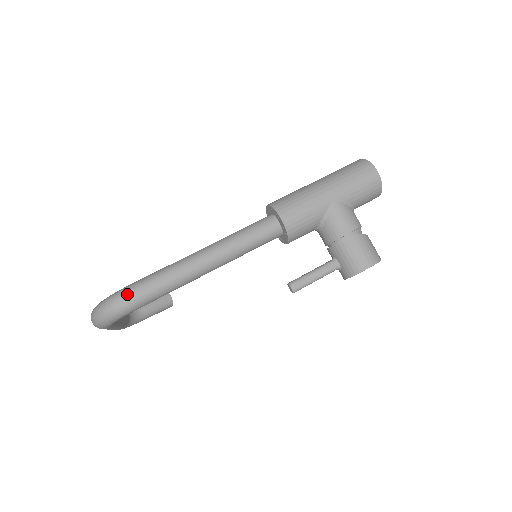
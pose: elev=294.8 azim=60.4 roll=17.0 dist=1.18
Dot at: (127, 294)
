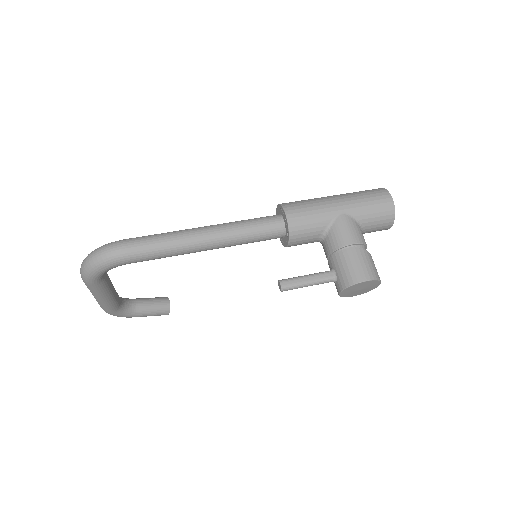
Dot at: (119, 244)
